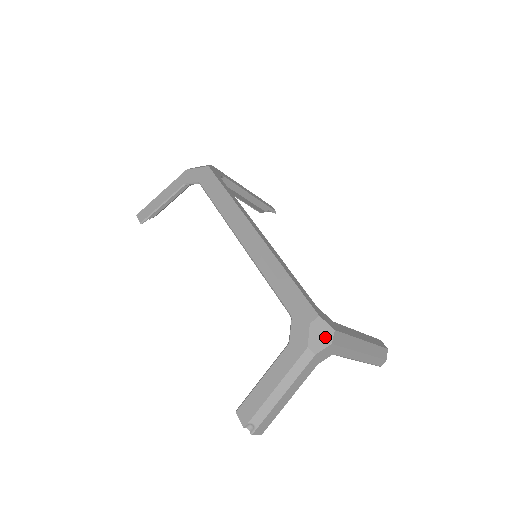
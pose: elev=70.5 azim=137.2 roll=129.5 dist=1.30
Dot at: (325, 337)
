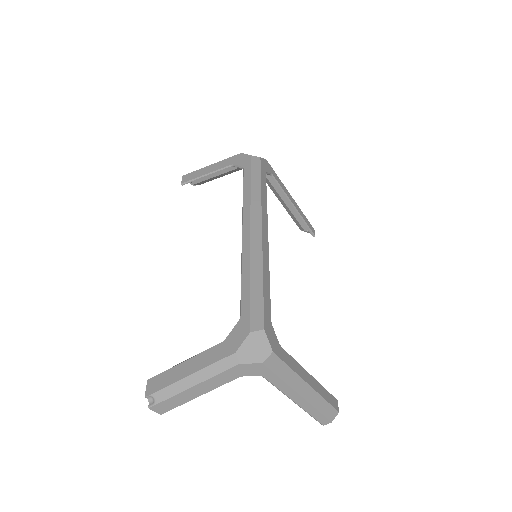
Dot at: (259, 353)
